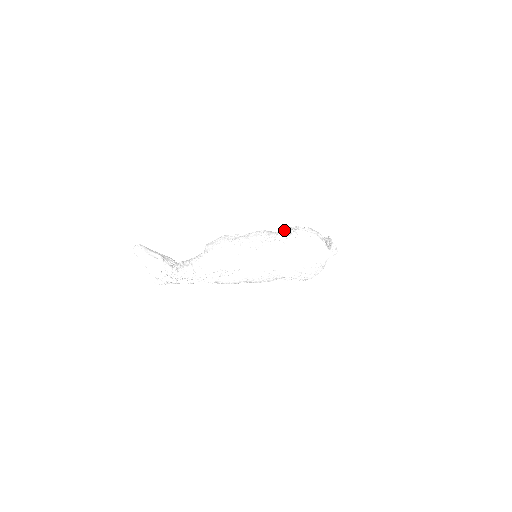
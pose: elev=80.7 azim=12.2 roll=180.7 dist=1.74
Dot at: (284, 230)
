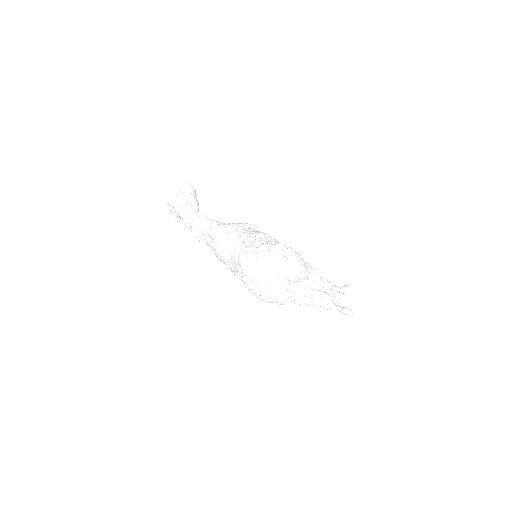
Dot at: occluded
